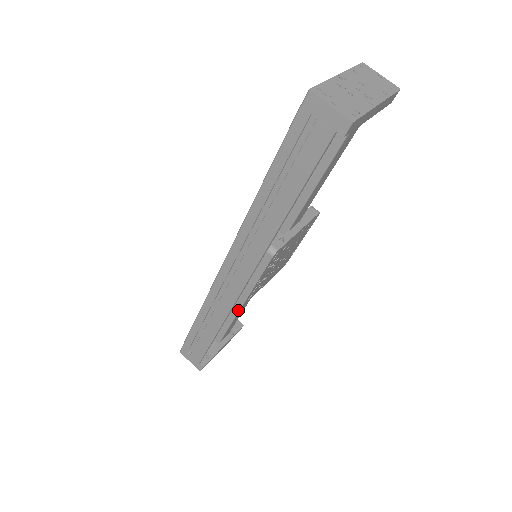
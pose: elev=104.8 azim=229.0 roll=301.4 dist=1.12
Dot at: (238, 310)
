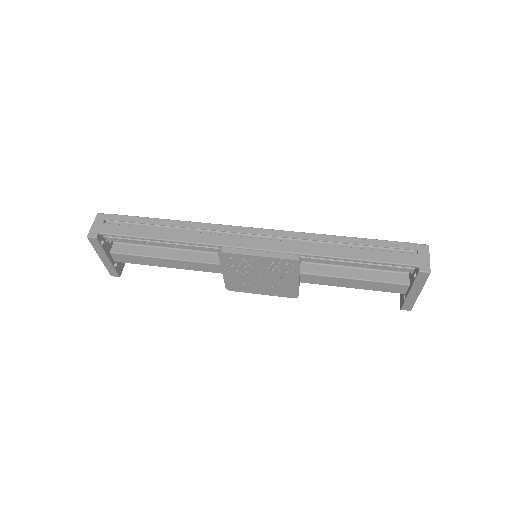
Dot at: (176, 258)
